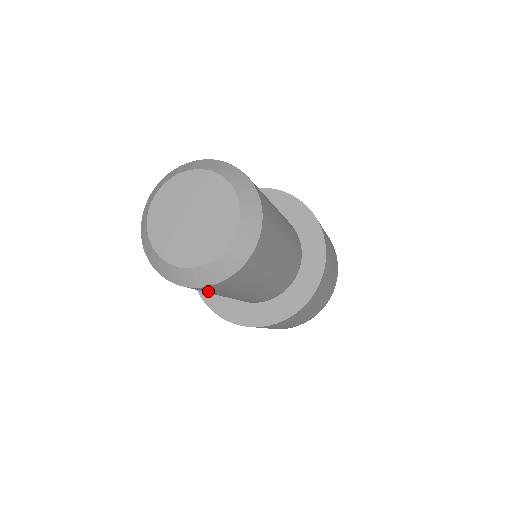
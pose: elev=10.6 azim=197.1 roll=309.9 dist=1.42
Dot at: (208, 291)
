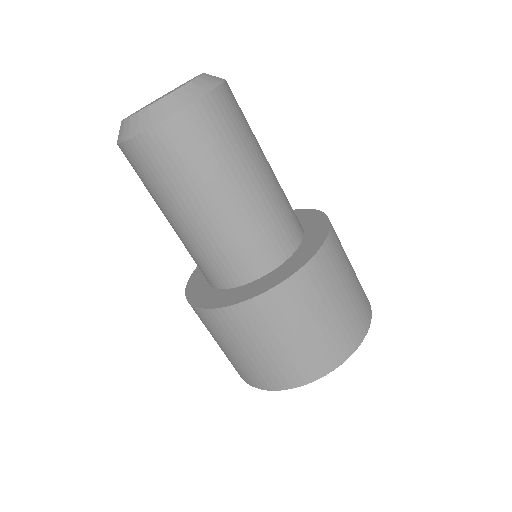
Dot at: (157, 167)
